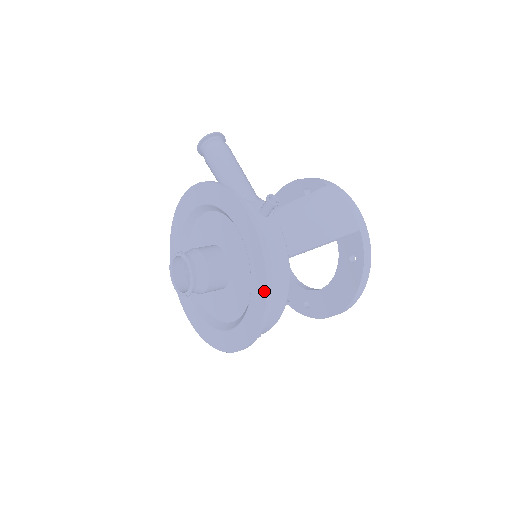
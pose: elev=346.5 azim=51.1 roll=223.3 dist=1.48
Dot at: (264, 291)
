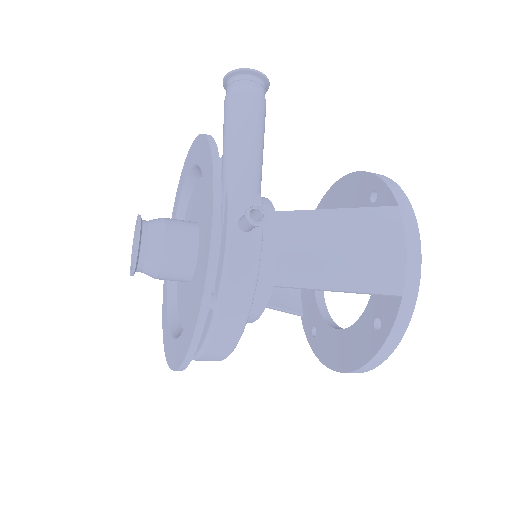
Dot at: (192, 331)
